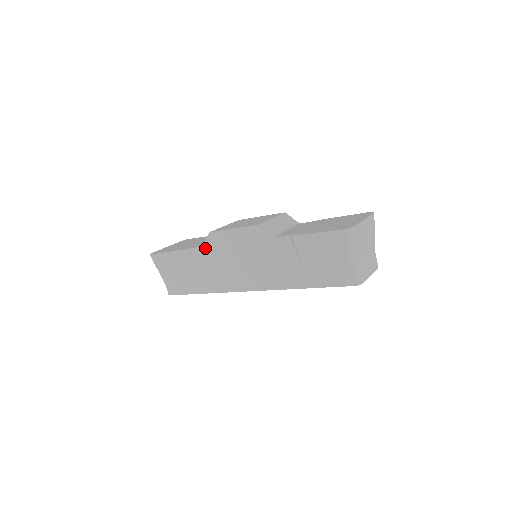
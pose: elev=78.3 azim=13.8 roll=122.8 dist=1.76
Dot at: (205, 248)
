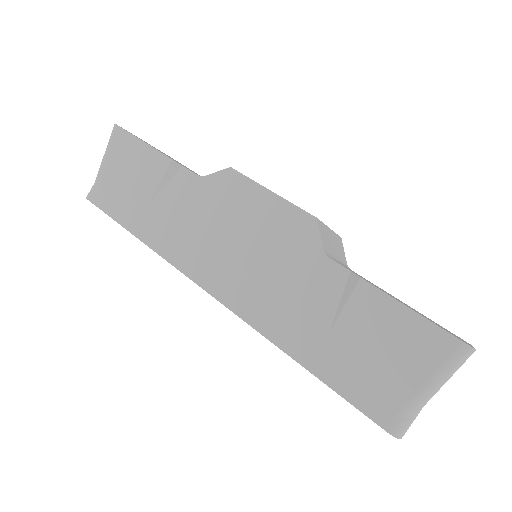
Dot at: (202, 182)
